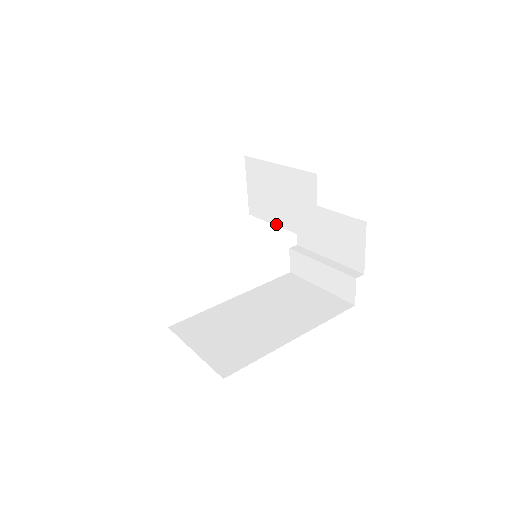
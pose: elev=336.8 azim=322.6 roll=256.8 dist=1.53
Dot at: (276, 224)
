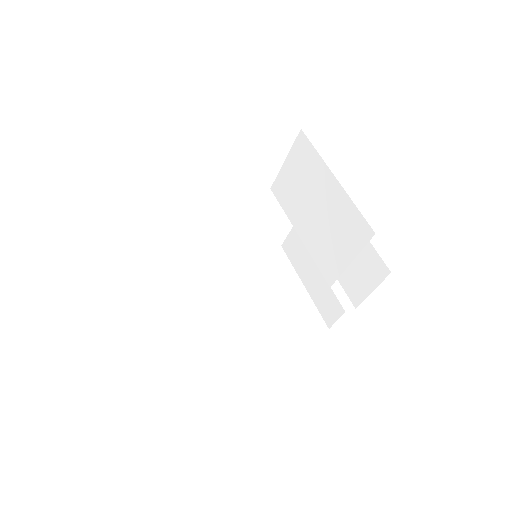
Dot at: (295, 228)
